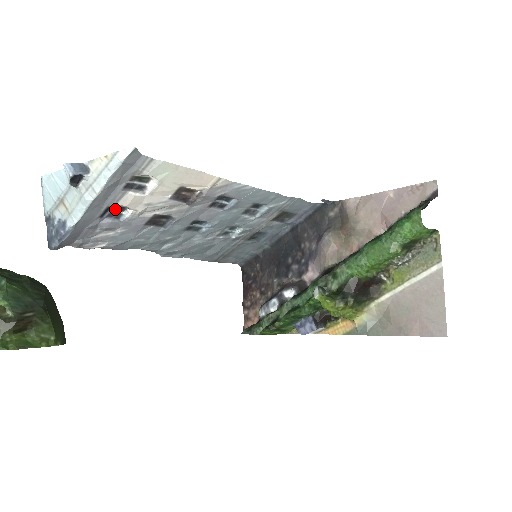
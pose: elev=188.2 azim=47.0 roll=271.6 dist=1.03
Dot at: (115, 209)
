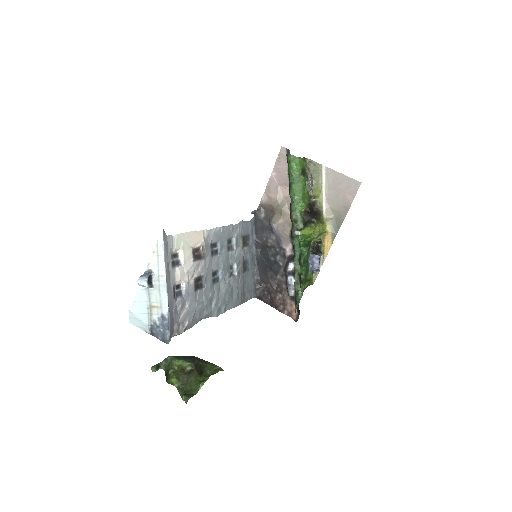
Dot at: (176, 289)
